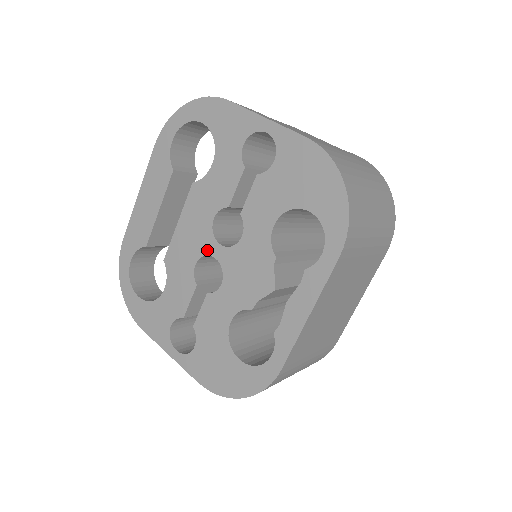
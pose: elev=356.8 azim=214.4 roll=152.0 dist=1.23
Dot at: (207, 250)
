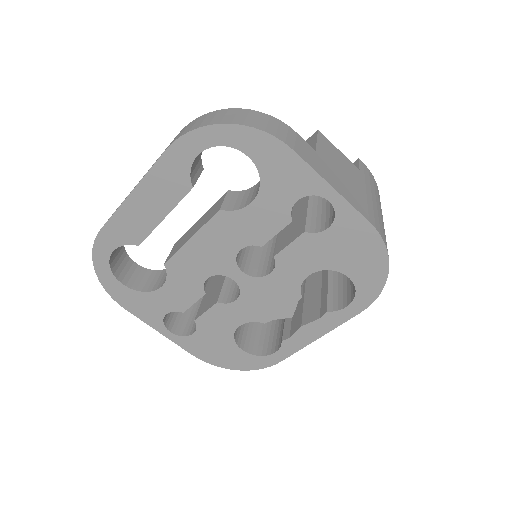
Dot at: (225, 272)
